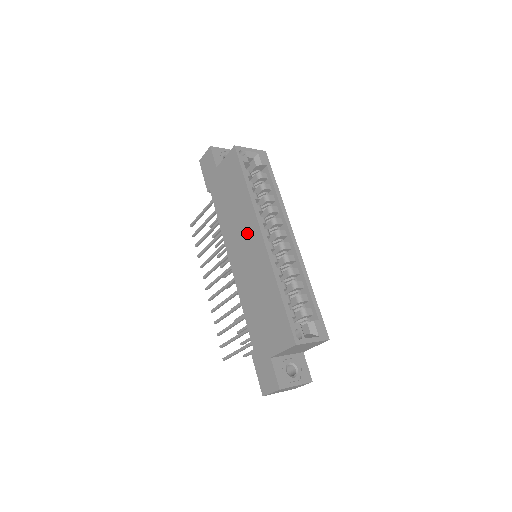
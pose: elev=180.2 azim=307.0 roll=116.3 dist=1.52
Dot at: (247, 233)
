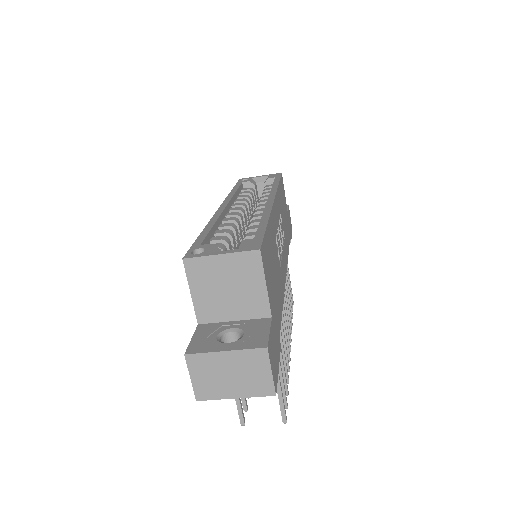
Dot at: occluded
